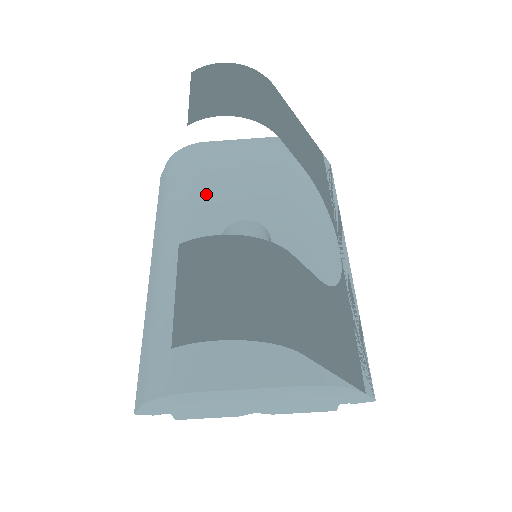
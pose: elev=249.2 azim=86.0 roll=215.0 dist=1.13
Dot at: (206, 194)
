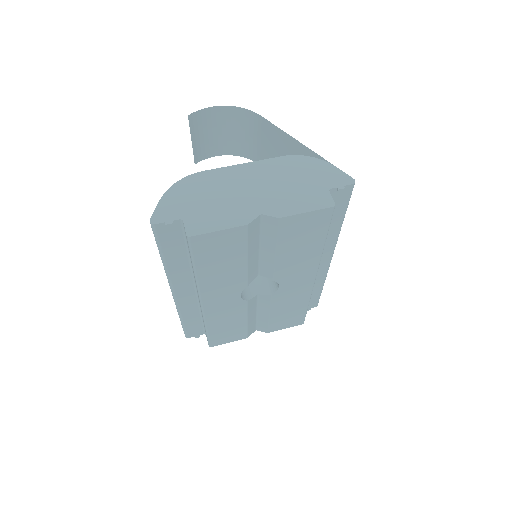
Dot at: occluded
